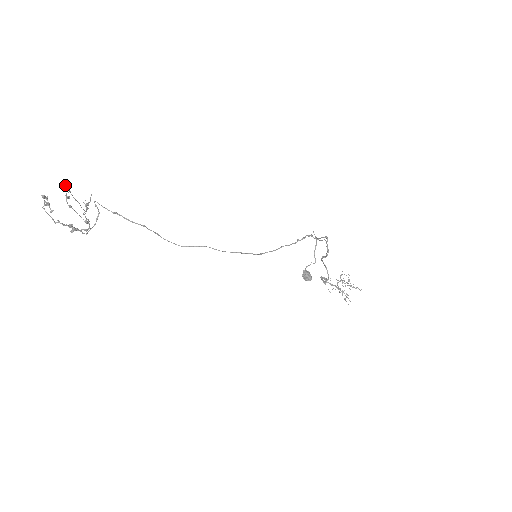
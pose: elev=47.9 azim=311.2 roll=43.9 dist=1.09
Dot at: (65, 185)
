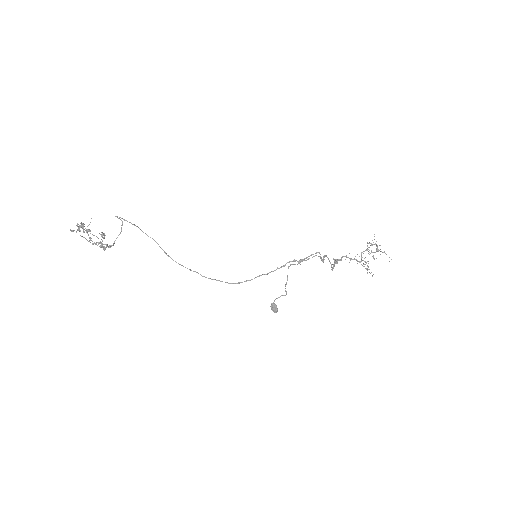
Dot at: (82, 227)
